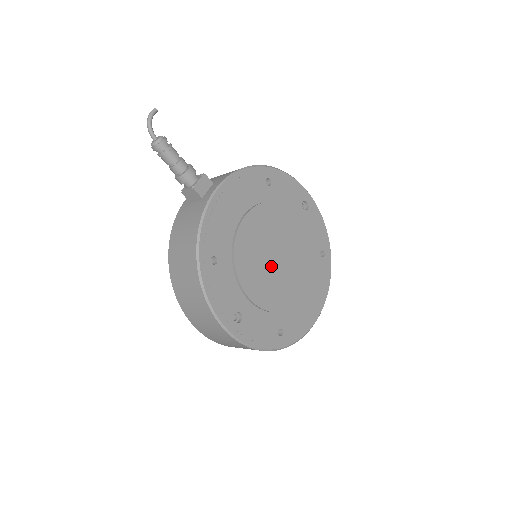
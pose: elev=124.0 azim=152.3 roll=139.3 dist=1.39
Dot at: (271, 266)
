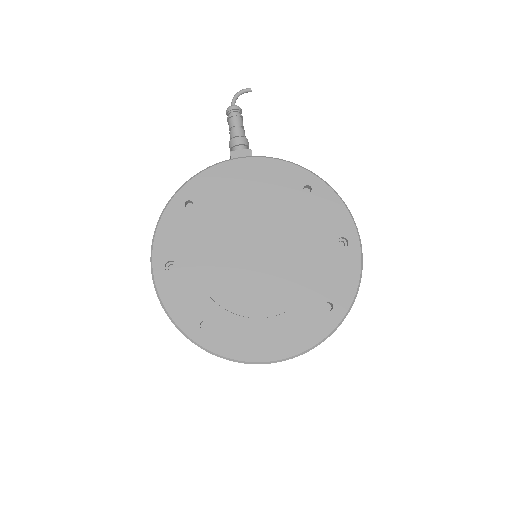
Dot at: (244, 256)
